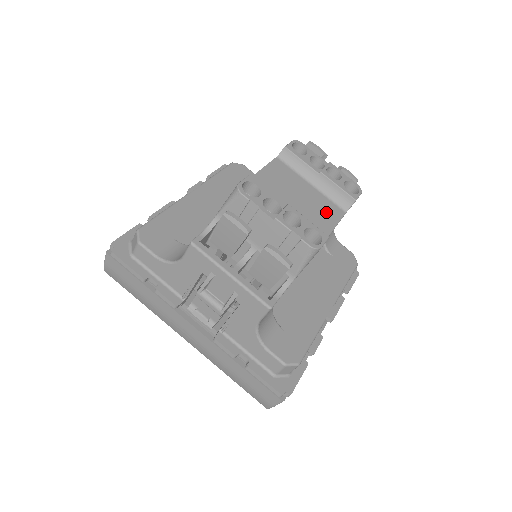
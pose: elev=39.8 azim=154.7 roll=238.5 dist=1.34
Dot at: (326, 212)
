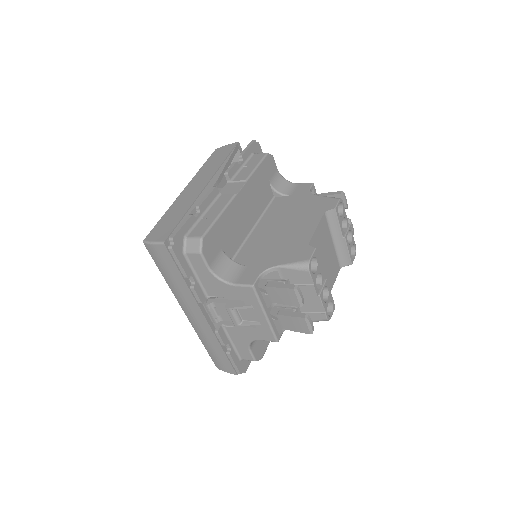
Dot at: (333, 271)
